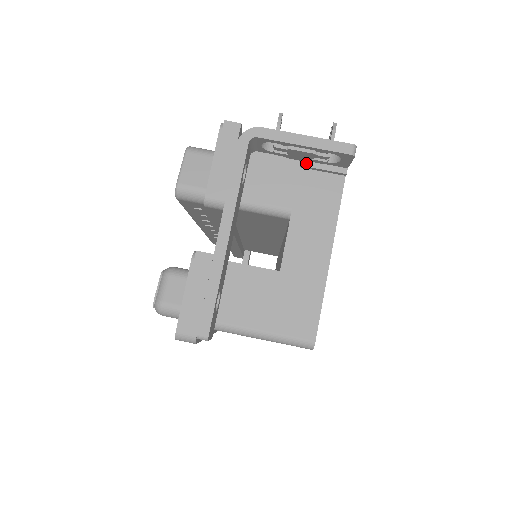
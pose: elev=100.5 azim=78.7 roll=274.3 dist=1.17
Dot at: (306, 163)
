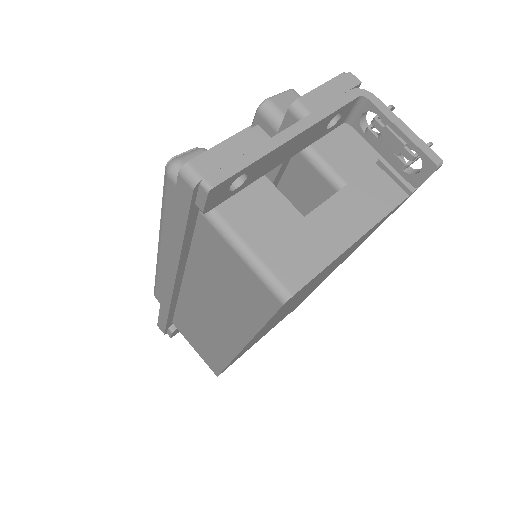
Dot at: (384, 161)
